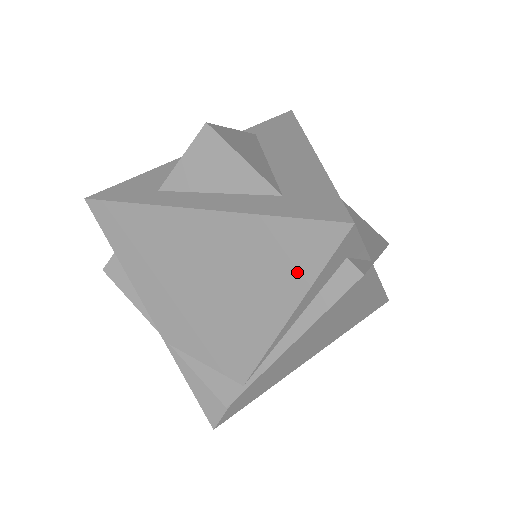
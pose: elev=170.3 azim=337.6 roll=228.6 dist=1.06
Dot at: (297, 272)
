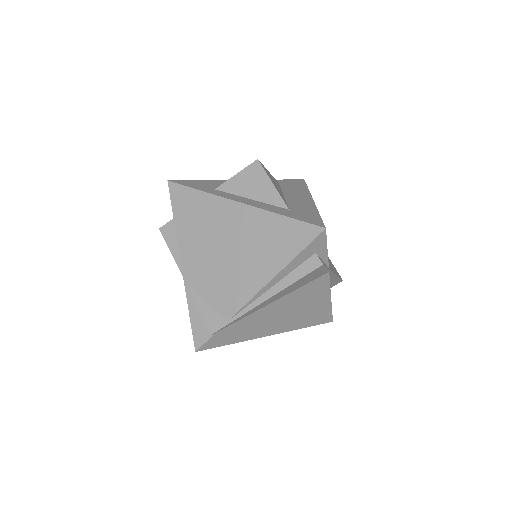
Dot at: (286, 251)
